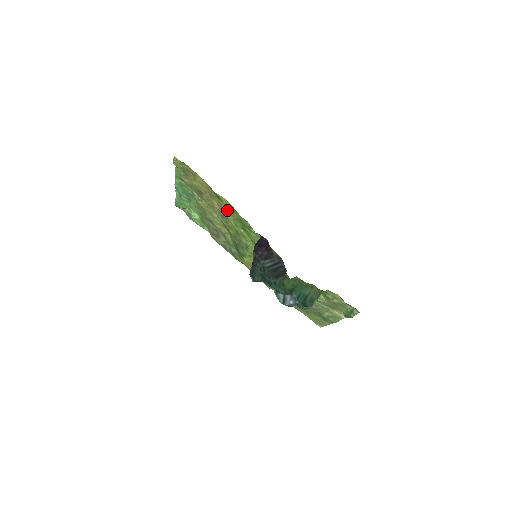
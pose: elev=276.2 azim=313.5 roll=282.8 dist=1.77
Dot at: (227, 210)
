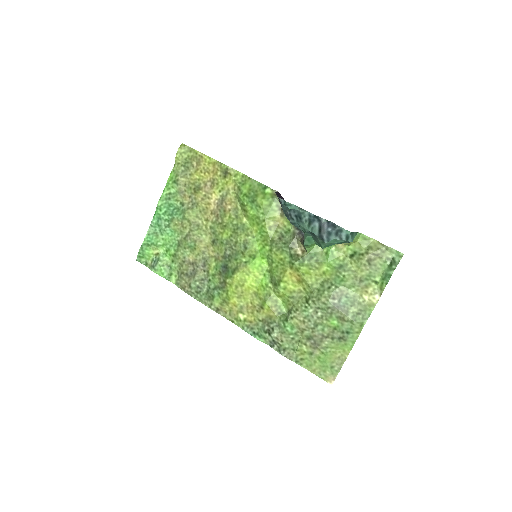
Dot at: (230, 196)
